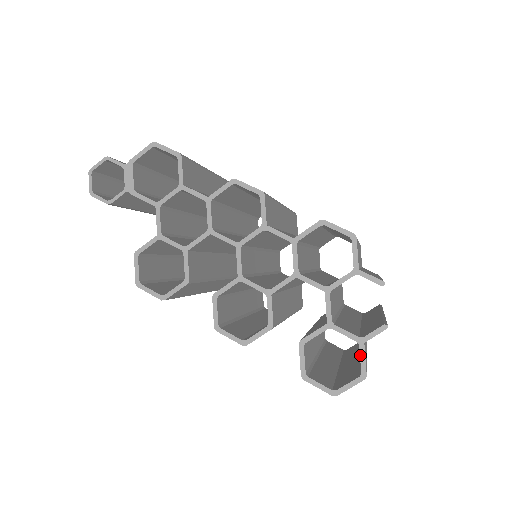
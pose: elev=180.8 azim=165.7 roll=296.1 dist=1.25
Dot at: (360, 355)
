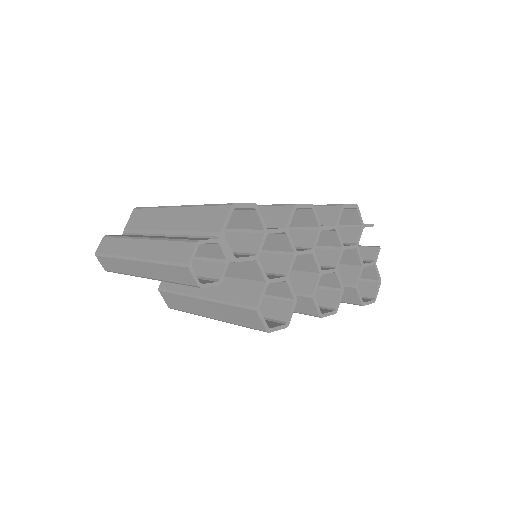
Dot at: (377, 271)
